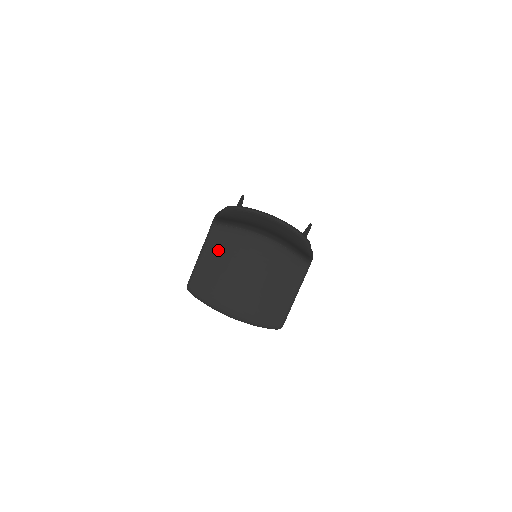
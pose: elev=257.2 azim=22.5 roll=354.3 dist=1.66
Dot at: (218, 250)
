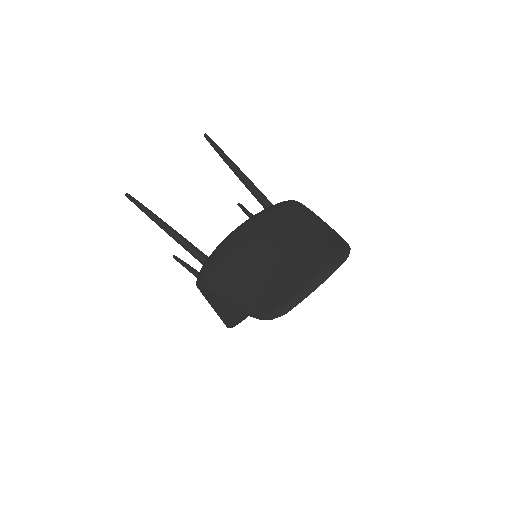
Dot at: occluded
